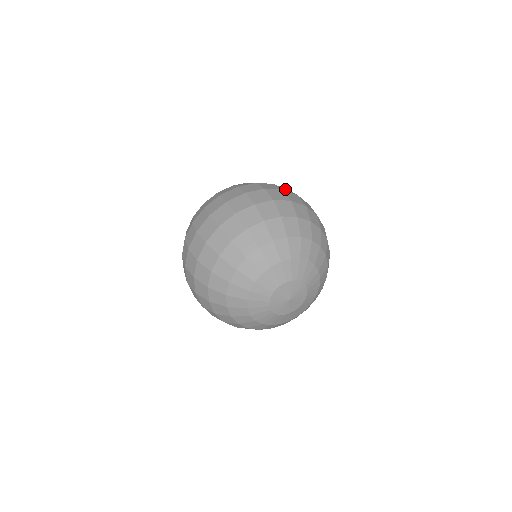
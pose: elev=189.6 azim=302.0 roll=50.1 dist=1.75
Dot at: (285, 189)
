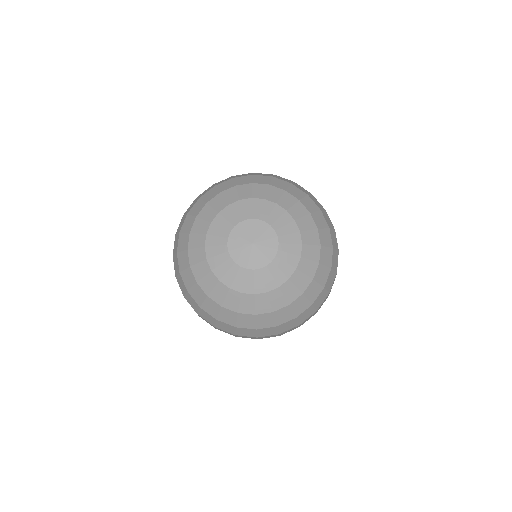
Dot at: occluded
